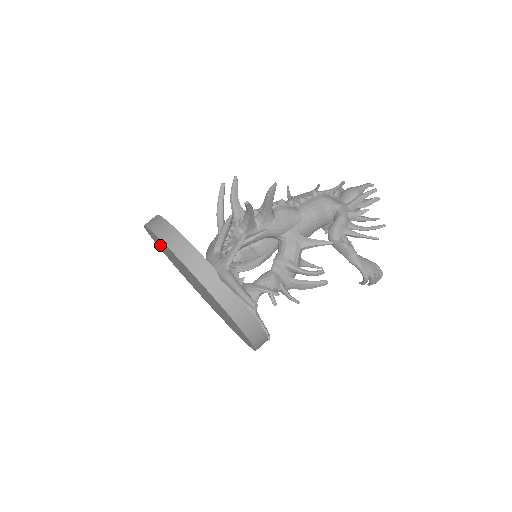
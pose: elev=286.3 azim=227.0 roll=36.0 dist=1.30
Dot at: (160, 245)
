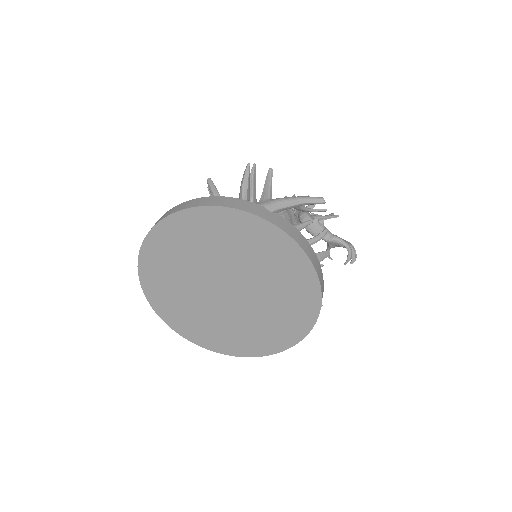
Dot at: (164, 263)
